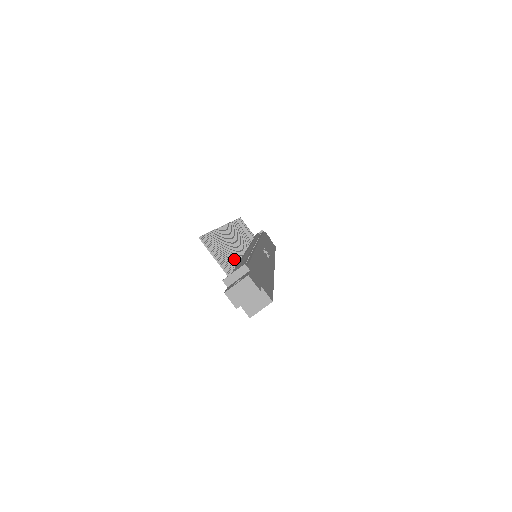
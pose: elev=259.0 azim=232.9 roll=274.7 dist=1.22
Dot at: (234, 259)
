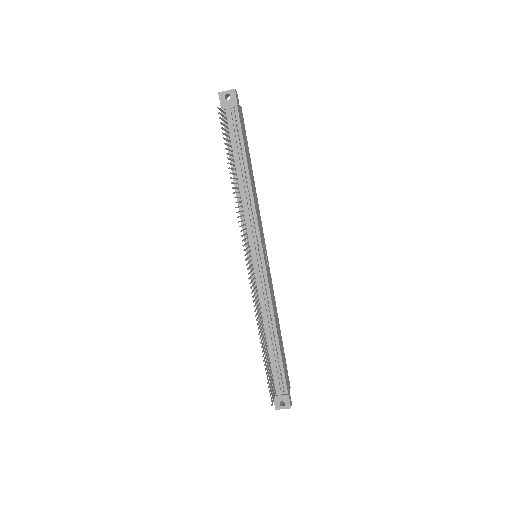
Dot at: (267, 347)
